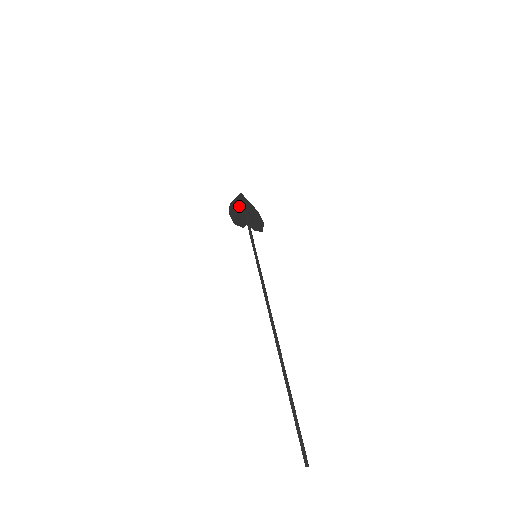
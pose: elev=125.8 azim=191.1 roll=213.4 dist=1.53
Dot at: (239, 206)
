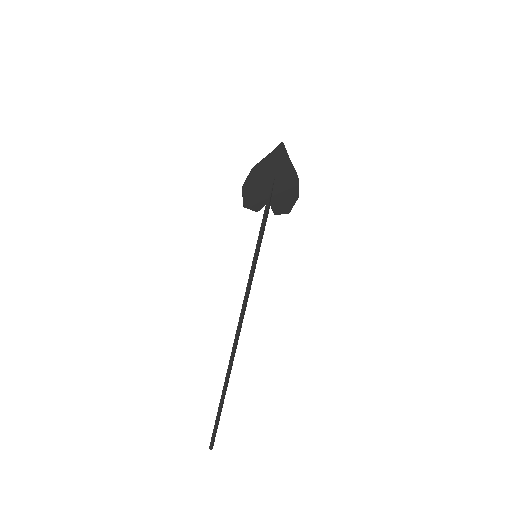
Dot at: (266, 172)
